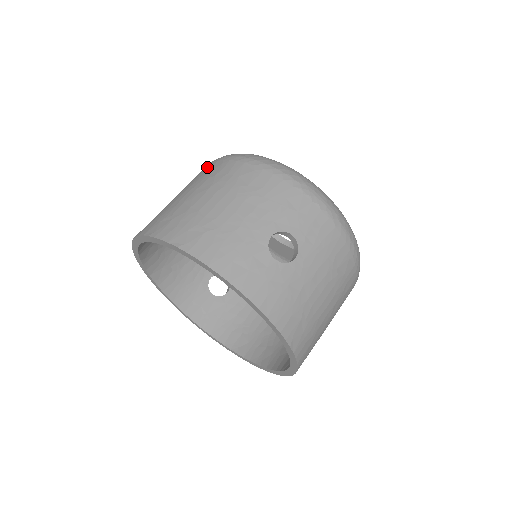
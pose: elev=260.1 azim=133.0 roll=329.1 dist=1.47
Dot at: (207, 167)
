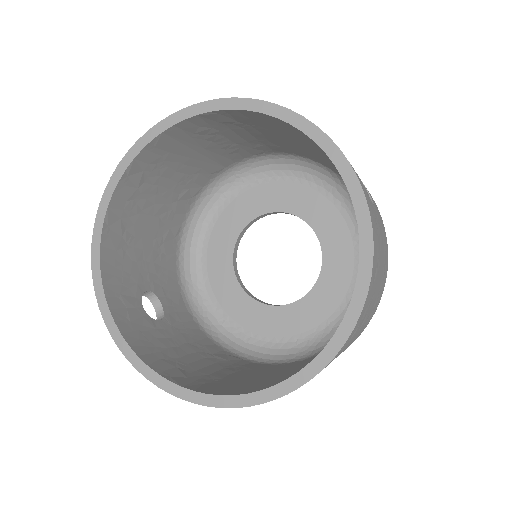
Dot at: occluded
